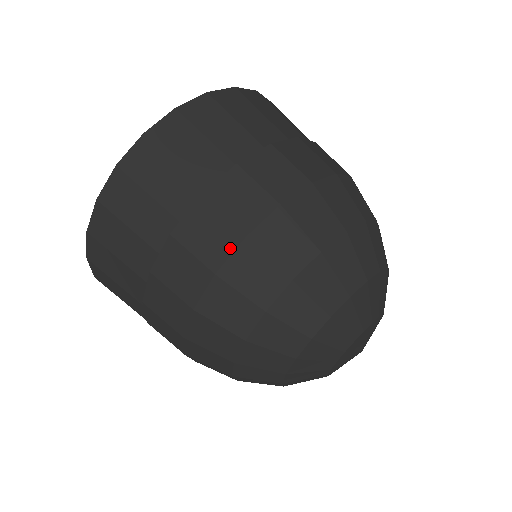
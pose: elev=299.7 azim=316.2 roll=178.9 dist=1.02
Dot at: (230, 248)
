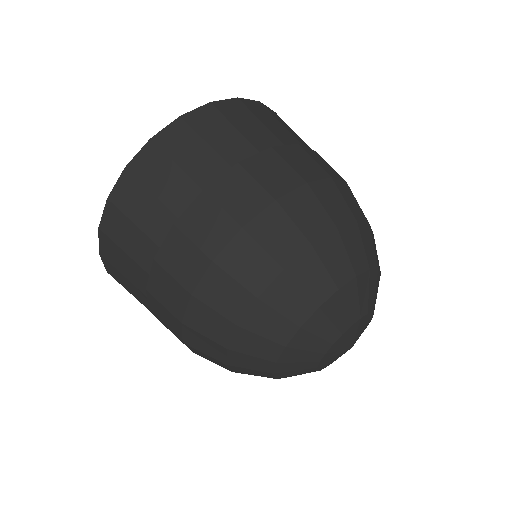
Dot at: (201, 271)
